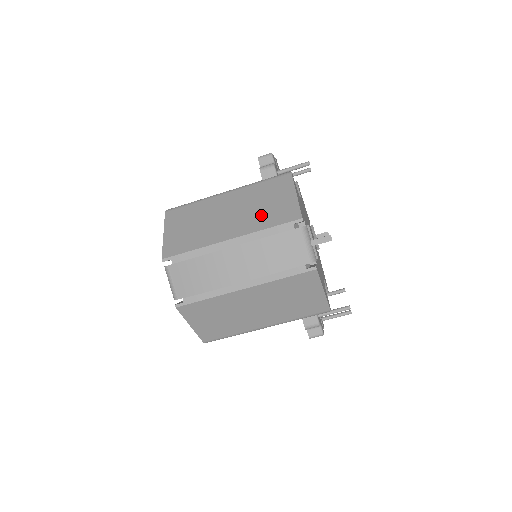
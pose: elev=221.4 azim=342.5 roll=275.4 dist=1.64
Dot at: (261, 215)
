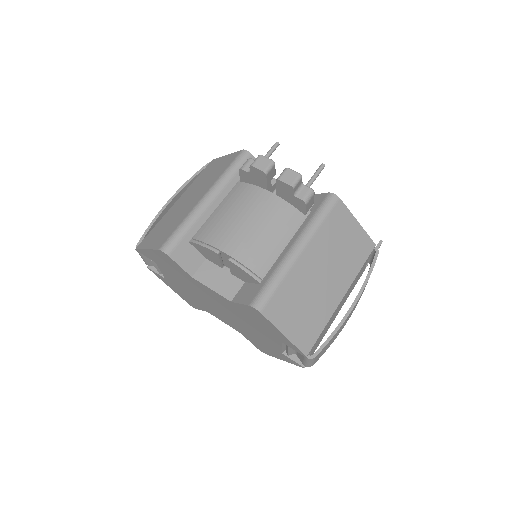
Dot at: (349, 260)
